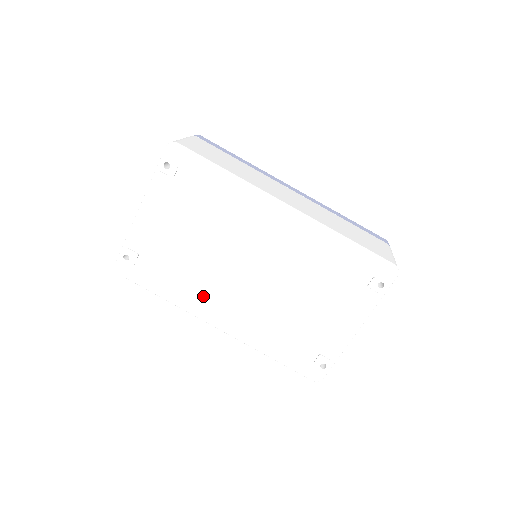
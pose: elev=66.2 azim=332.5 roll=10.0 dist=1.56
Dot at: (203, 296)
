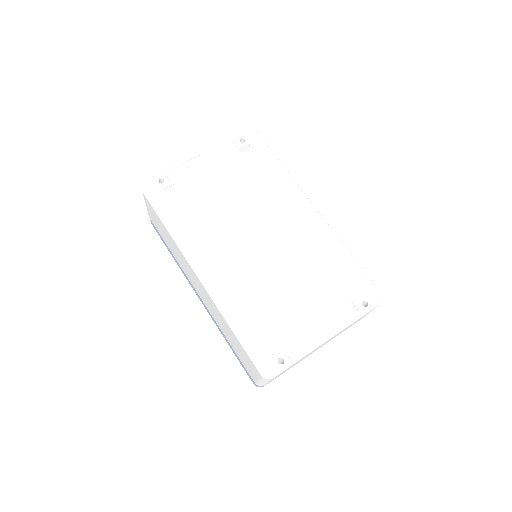
Dot at: (206, 242)
